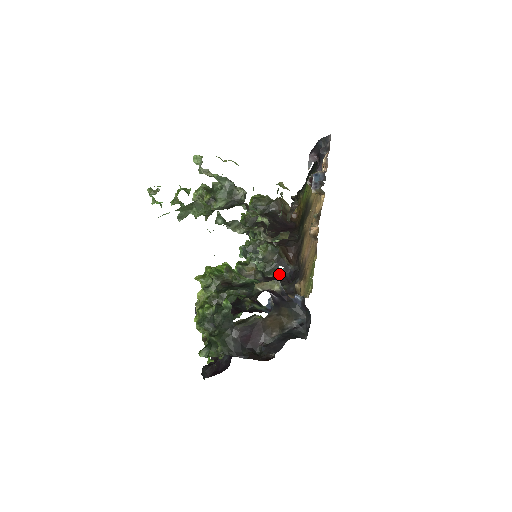
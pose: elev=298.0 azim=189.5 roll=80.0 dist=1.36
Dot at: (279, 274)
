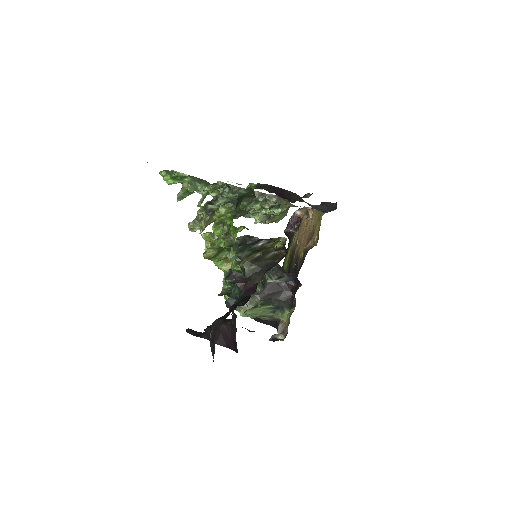
Dot at: (281, 278)
